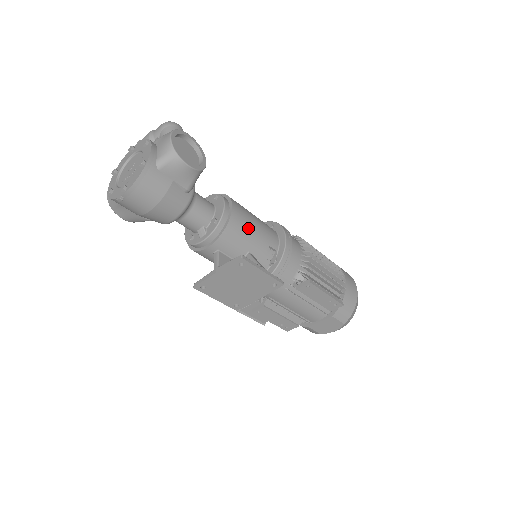
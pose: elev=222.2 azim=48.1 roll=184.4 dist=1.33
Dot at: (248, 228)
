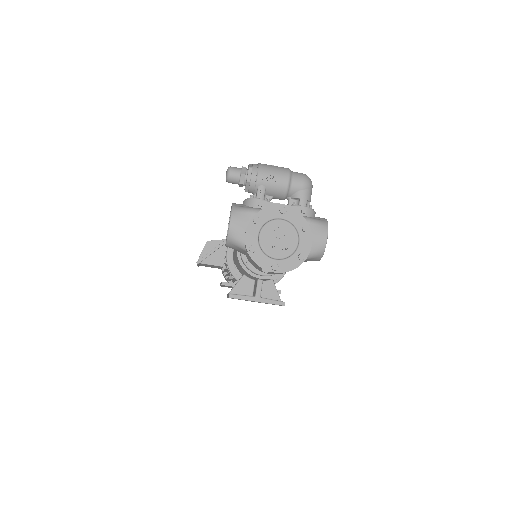
Dot at: occluded
